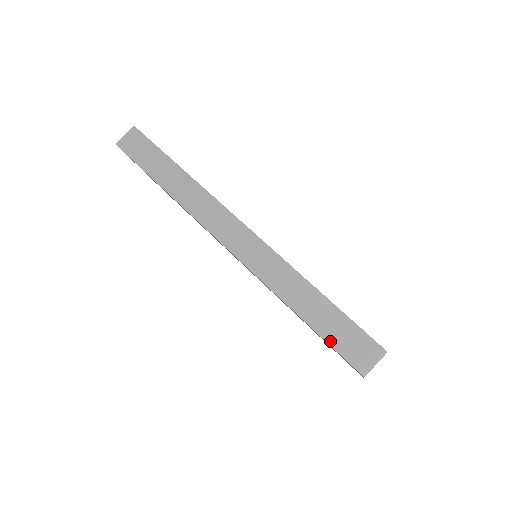
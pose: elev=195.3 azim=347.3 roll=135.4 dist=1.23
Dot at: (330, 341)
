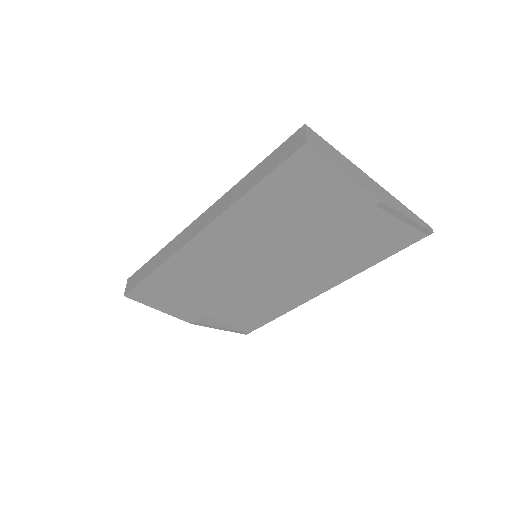
Dot at: (276, 166)
